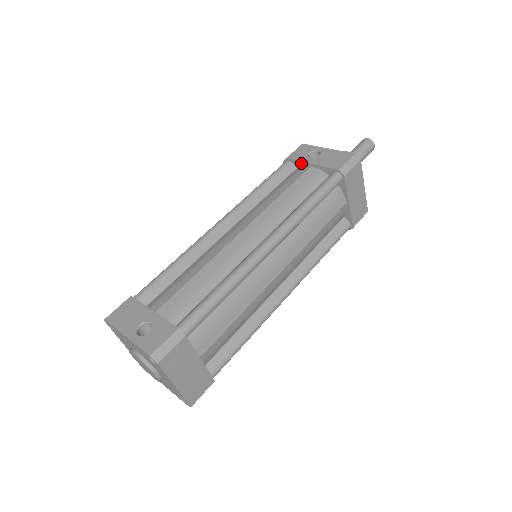
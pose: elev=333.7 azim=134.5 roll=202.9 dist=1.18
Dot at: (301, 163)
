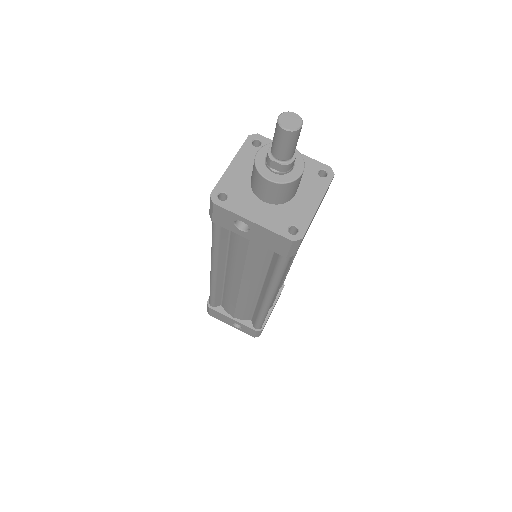
Dot at: (235, 231)
